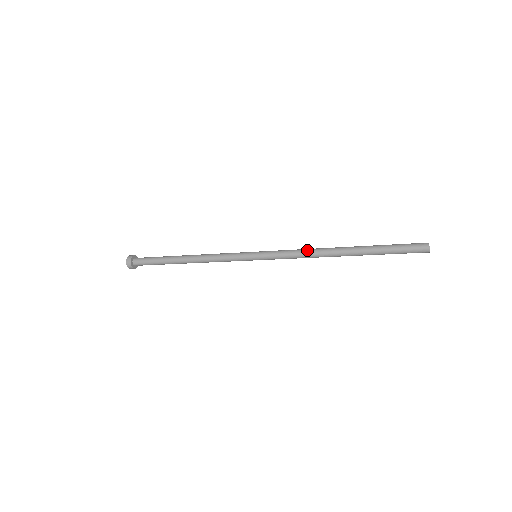
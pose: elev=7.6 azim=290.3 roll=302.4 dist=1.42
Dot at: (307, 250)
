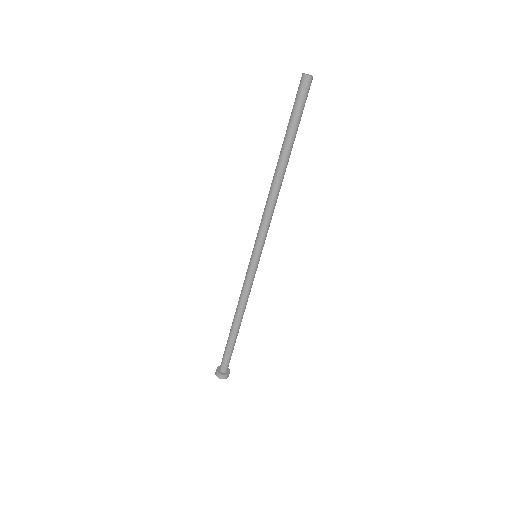
Dot at: occluded
